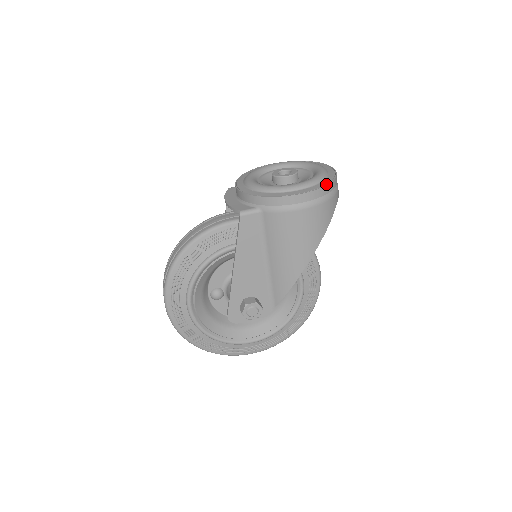
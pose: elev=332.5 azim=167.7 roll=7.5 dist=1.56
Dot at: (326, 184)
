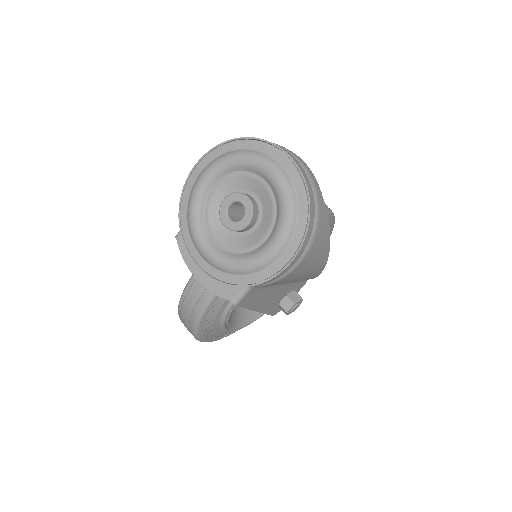
Dot at: (307, 221)
